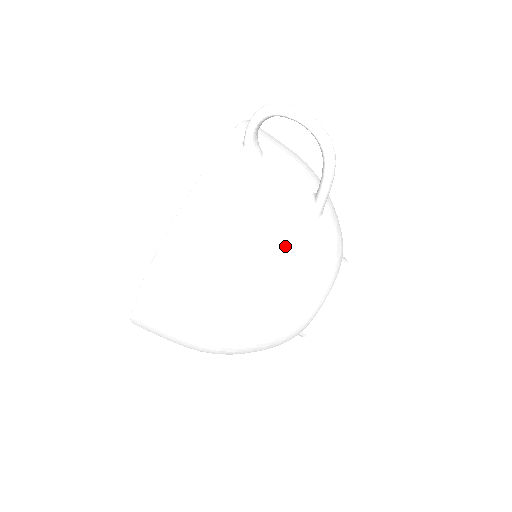
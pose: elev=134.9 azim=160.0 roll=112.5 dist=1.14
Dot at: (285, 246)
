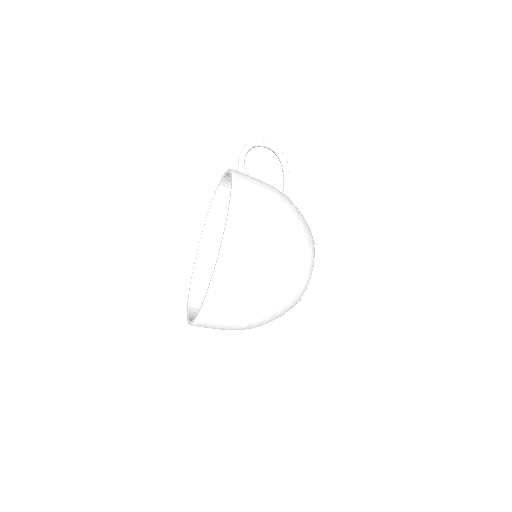
Dot at: (288, 201)
